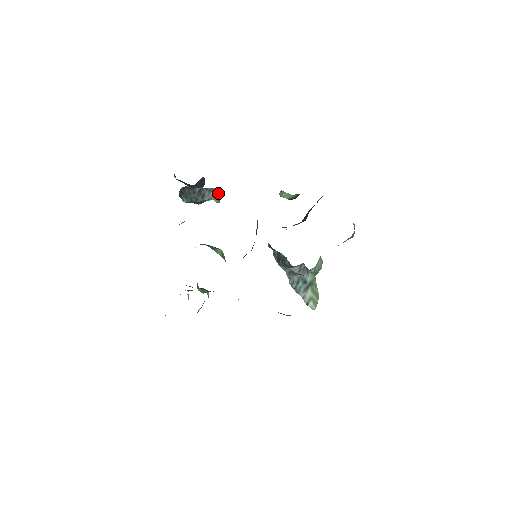
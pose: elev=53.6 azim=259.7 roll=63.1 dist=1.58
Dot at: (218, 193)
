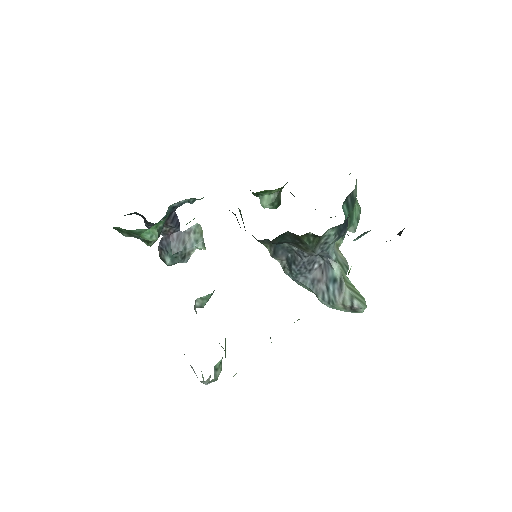
Dot at: (198, 231)
